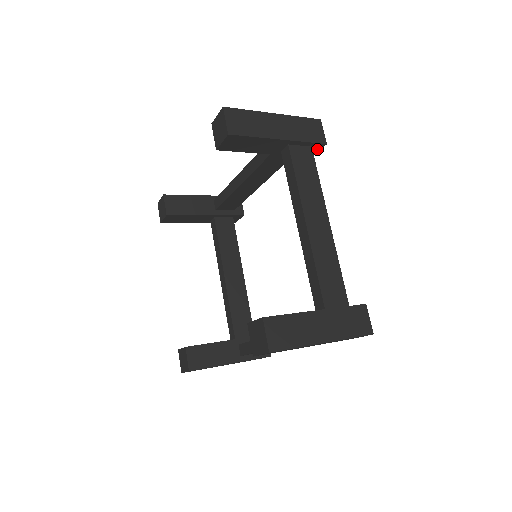
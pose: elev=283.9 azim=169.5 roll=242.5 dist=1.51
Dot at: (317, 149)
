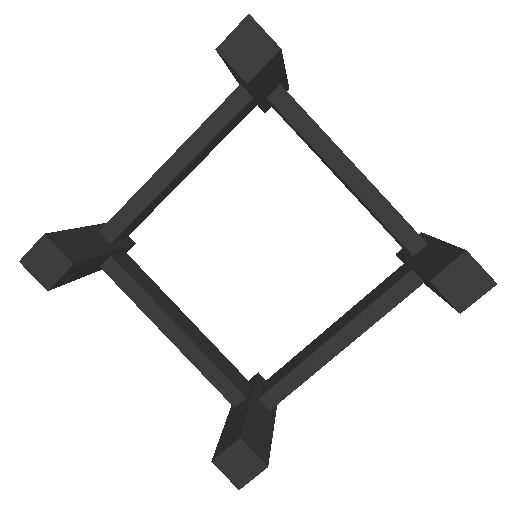
Dot at: occluded
